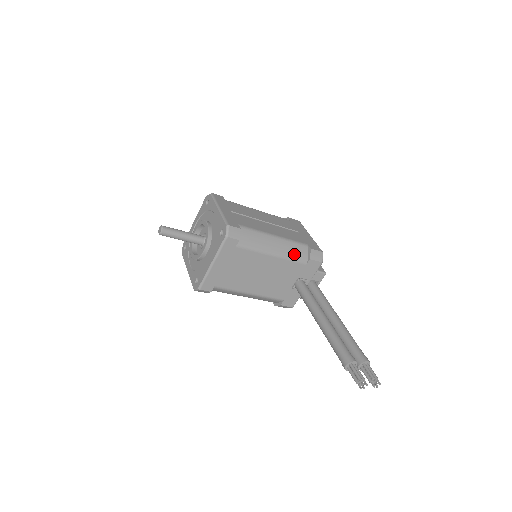
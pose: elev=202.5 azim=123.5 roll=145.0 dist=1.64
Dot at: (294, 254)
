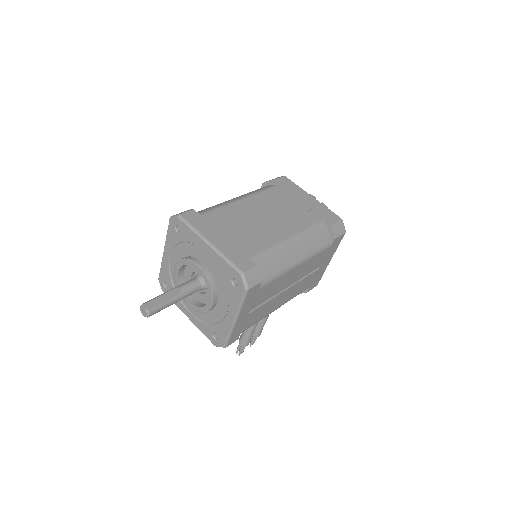
Dot at: occluded
